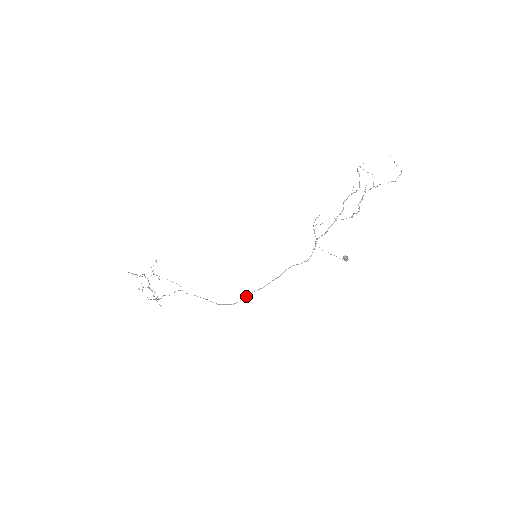
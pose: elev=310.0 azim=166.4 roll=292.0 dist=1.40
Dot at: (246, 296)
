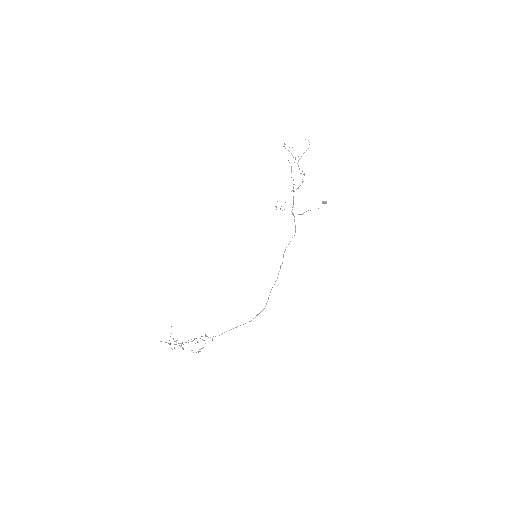
Dot at: occluded
